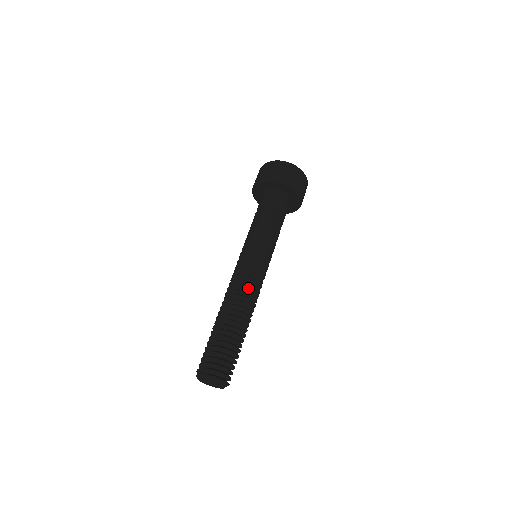
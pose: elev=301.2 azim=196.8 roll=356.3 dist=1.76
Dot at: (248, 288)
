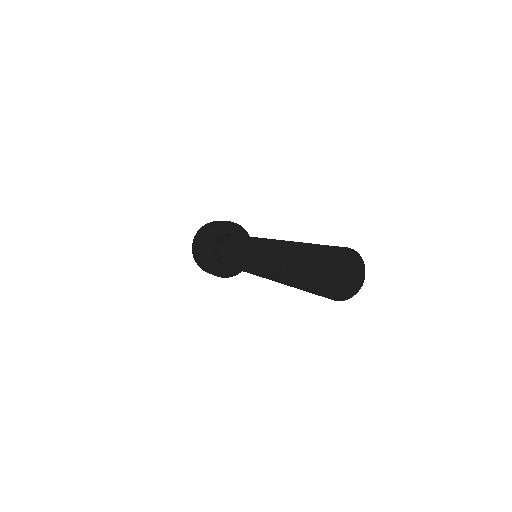
Dot at: (267, 245)
